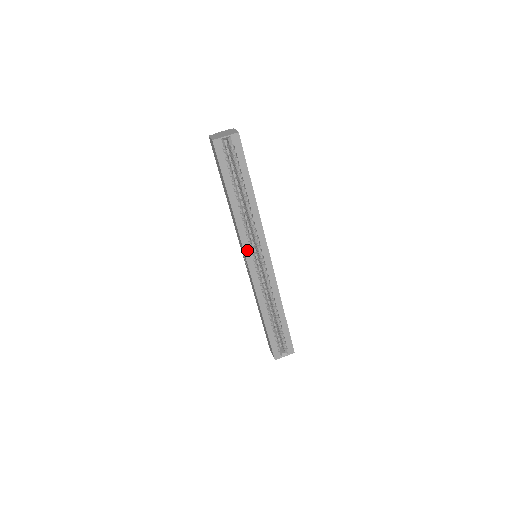
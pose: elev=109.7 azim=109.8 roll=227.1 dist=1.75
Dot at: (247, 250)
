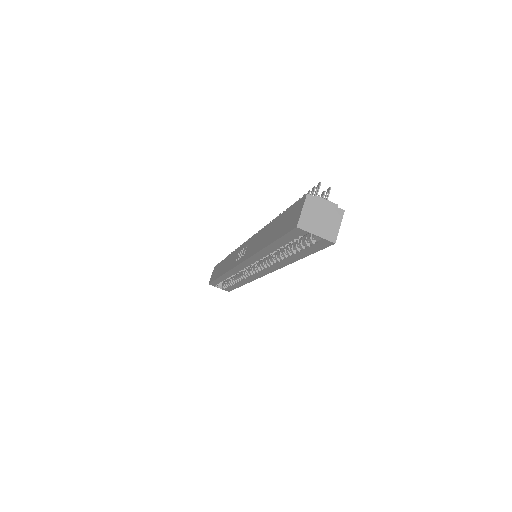
Dot at: (247, 263)
